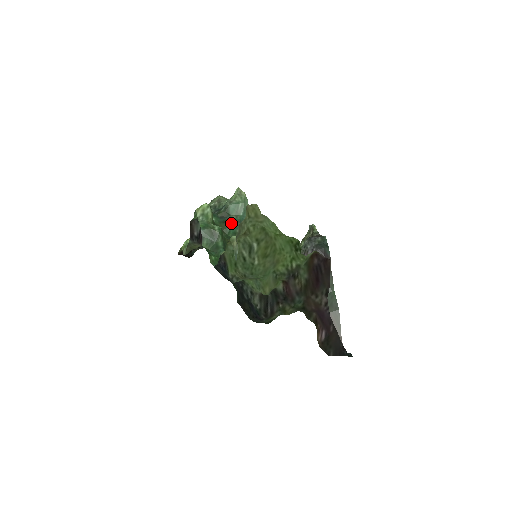
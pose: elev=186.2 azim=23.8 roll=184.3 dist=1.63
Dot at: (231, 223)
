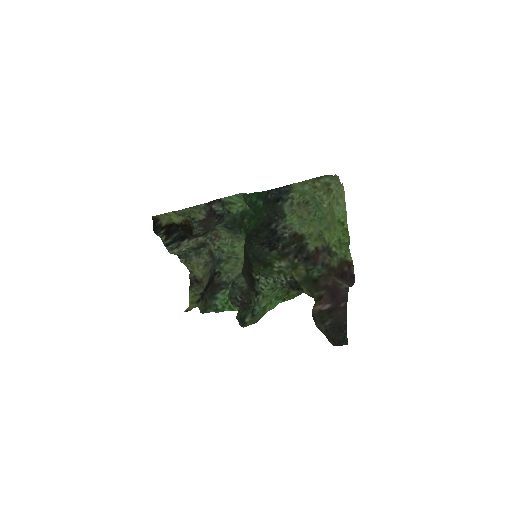
Dot at: occluded
